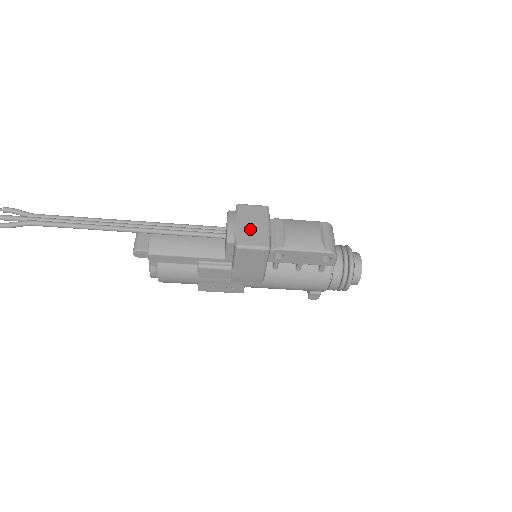
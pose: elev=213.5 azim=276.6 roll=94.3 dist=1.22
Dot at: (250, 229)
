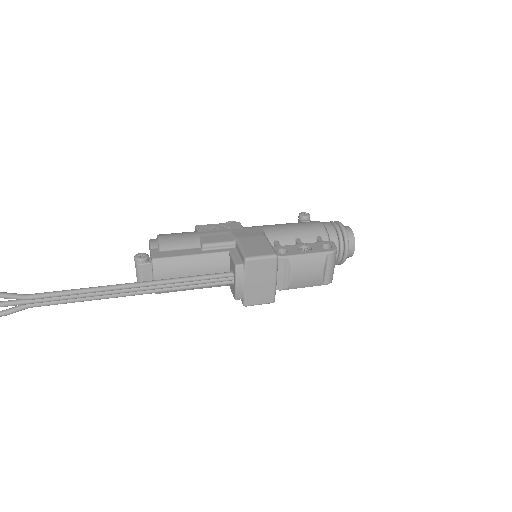
Dot at: (258, 288)
